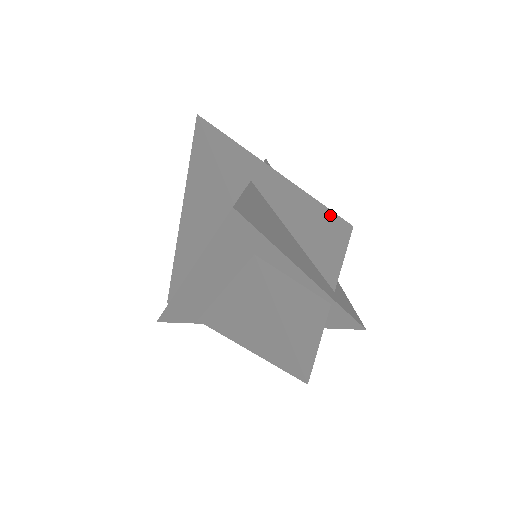
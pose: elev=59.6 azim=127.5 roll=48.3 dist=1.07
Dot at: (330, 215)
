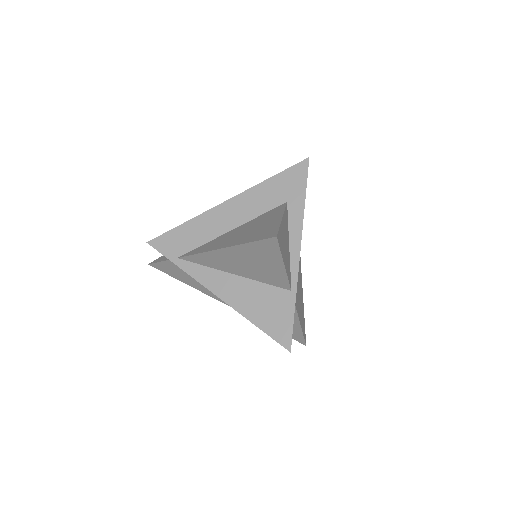
Dot at: (303, 310)
